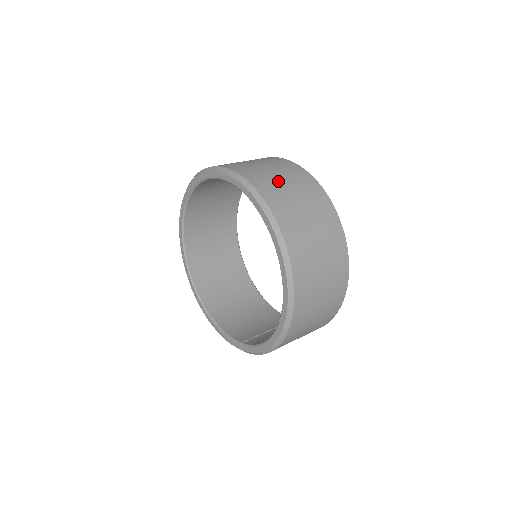
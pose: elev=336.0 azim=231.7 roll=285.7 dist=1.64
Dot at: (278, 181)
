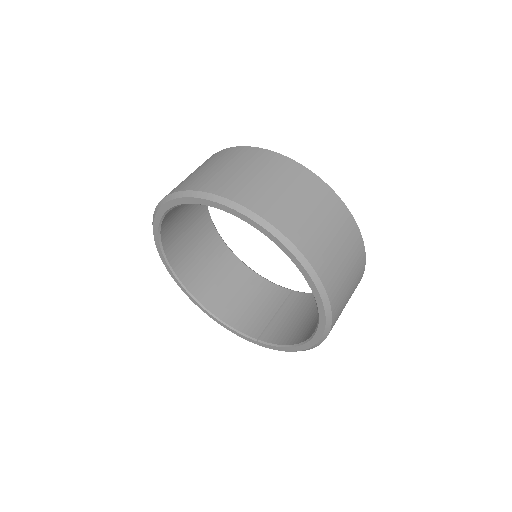
Dot at: (293, 204)
